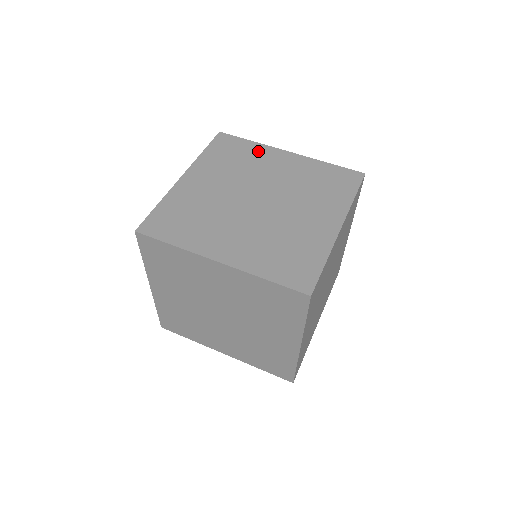
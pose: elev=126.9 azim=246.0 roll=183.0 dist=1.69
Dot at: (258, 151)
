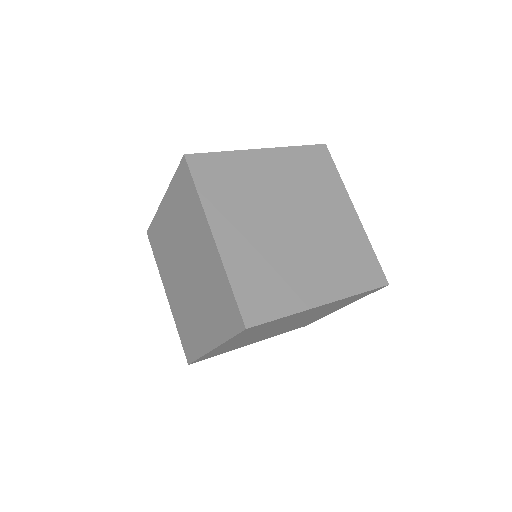
Dot at: (335, 187)
